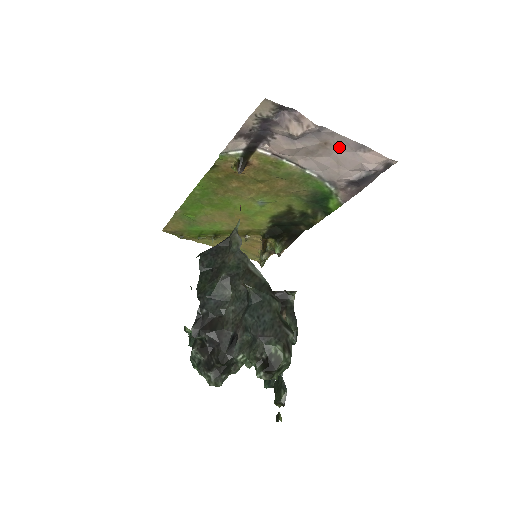
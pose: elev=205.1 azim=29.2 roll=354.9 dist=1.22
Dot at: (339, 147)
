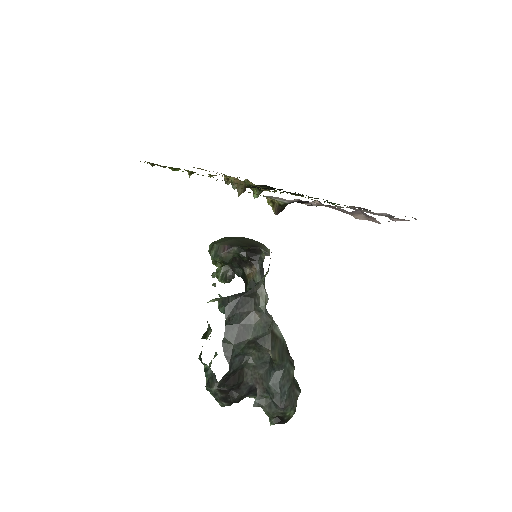
Dot at: occluded
